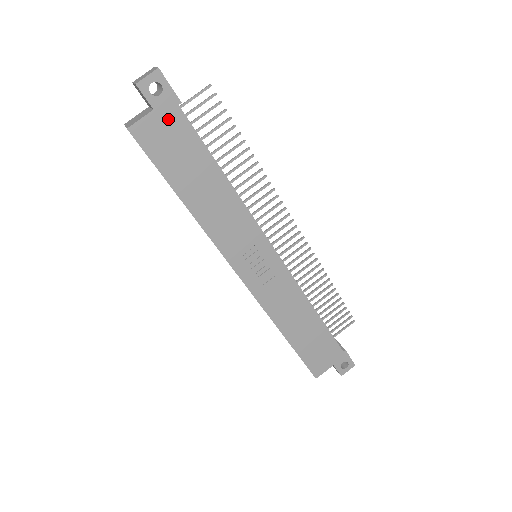
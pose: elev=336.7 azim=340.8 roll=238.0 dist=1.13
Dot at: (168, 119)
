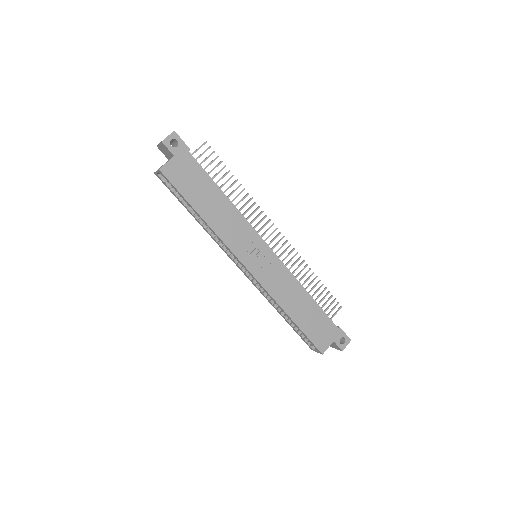
Dot at: (184, 161)
